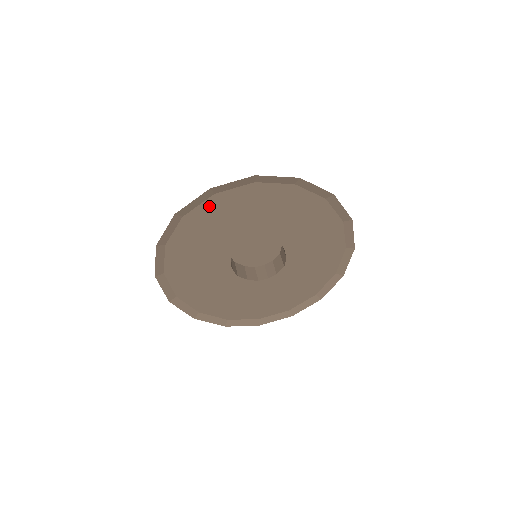
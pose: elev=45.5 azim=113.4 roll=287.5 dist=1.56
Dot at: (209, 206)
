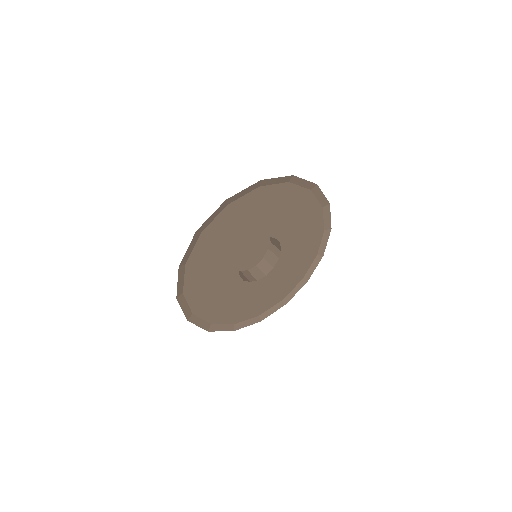
Dot at: (278, 190)
